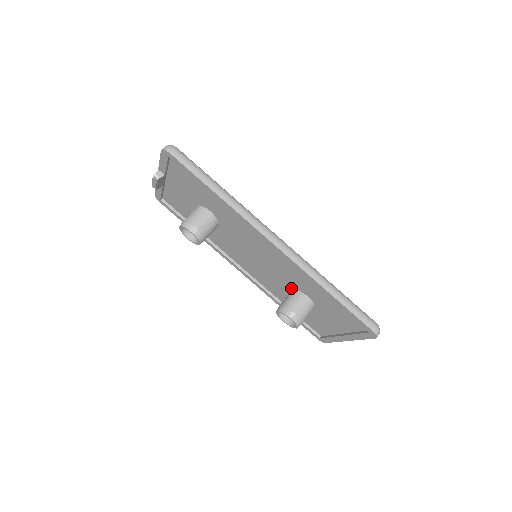
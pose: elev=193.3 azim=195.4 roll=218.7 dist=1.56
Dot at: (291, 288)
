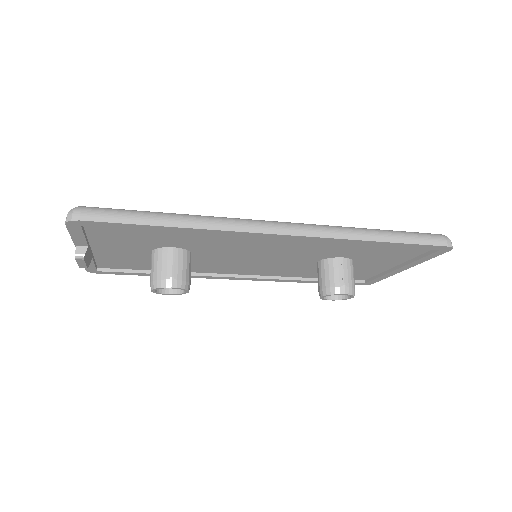
Dot at: (316, 261)
